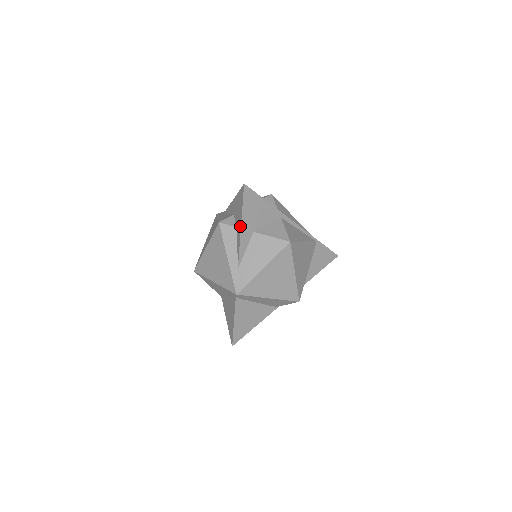
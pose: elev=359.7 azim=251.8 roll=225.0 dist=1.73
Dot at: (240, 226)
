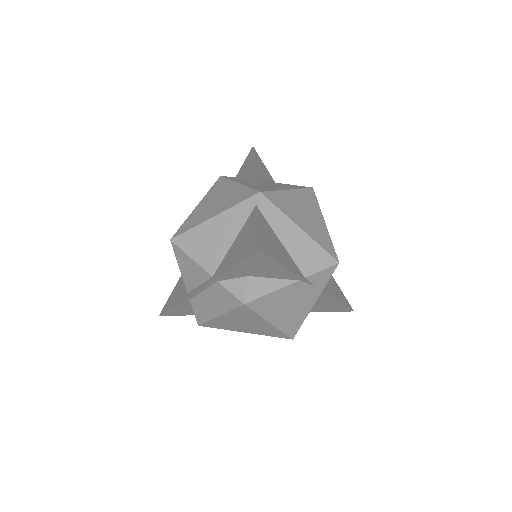
Dot at: (252, 165)
